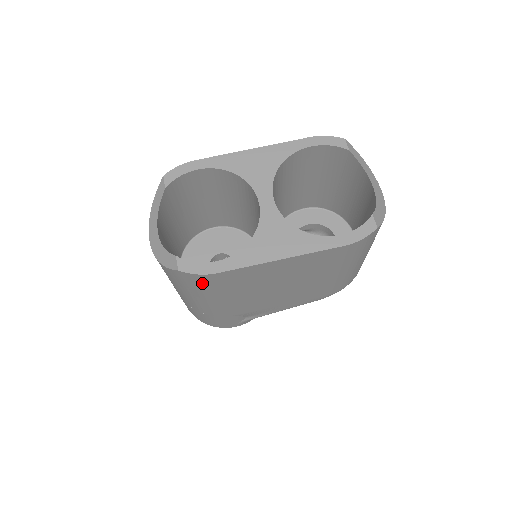
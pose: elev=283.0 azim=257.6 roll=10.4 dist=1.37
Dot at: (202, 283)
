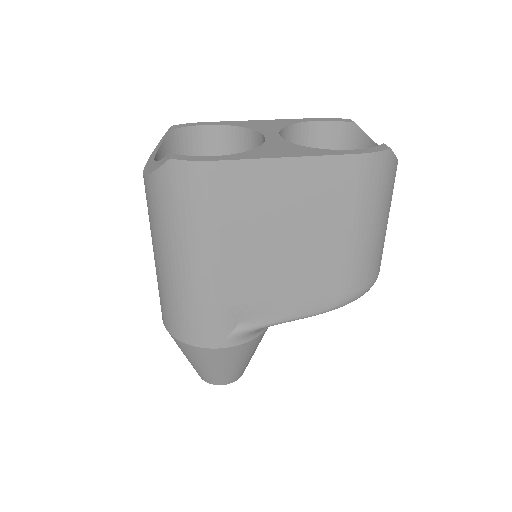
Dot at: (193, 189)
